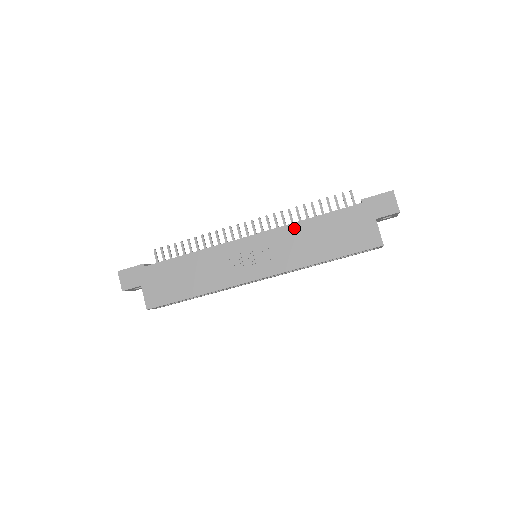
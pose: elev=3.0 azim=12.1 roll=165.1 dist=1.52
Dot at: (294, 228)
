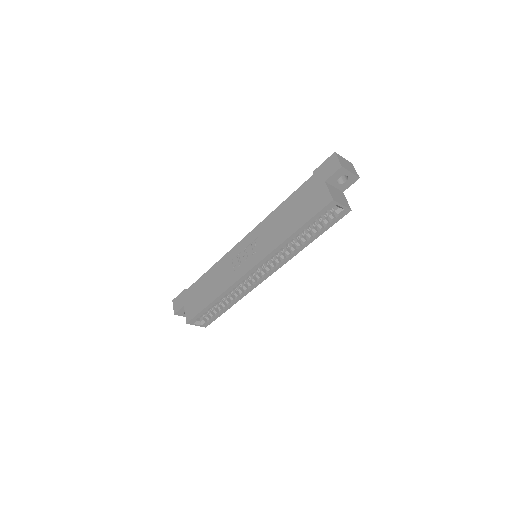
Dot at: (270, 218)
